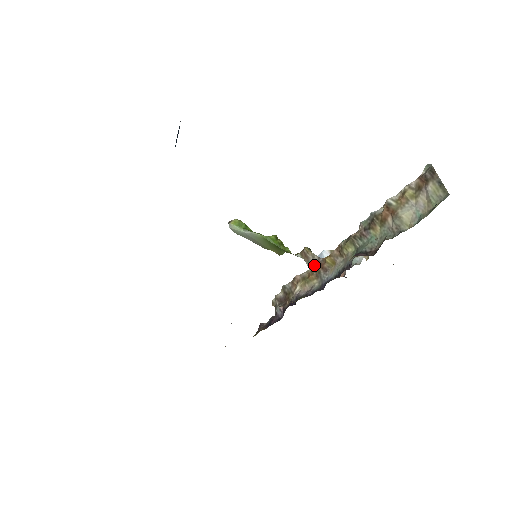
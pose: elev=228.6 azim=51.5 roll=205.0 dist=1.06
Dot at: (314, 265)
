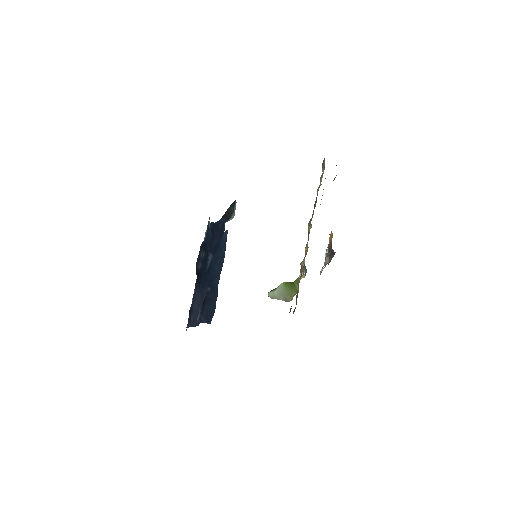
Dot at: (304, 264)
